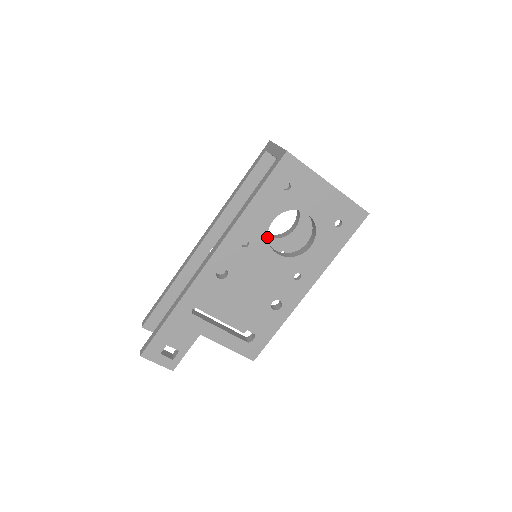
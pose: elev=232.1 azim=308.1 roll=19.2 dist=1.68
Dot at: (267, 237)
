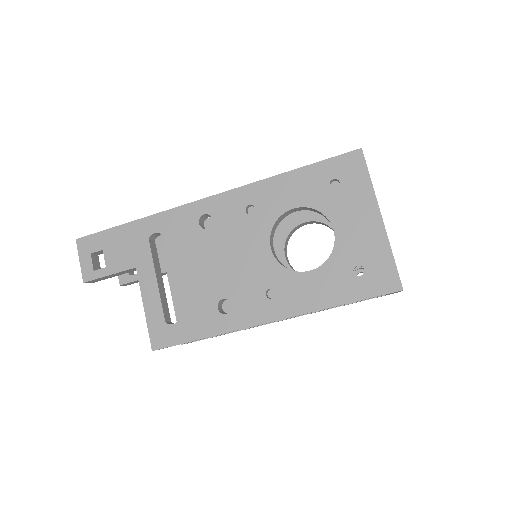
Dot at: (275, 221)
